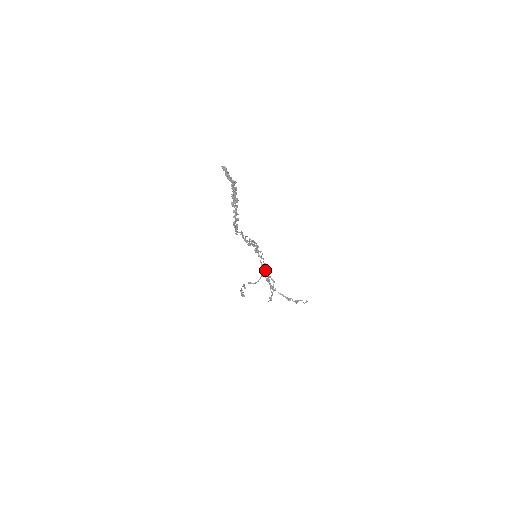
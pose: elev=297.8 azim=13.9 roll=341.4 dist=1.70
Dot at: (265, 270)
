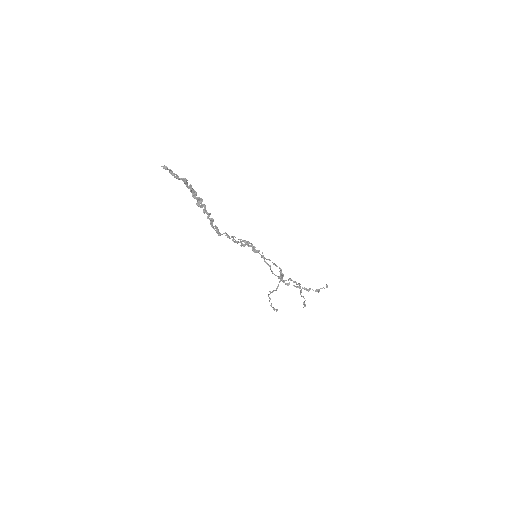
Dot at: (281, 273)
